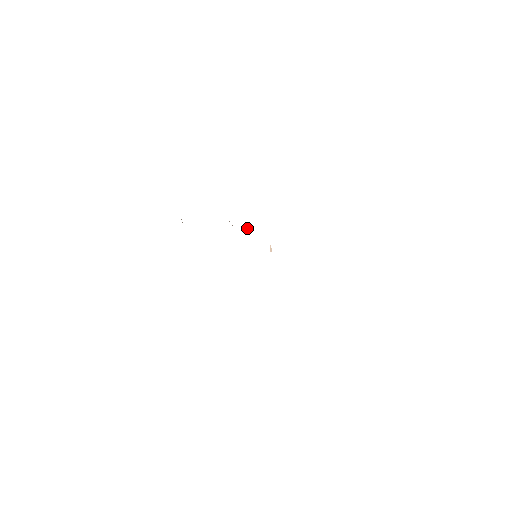
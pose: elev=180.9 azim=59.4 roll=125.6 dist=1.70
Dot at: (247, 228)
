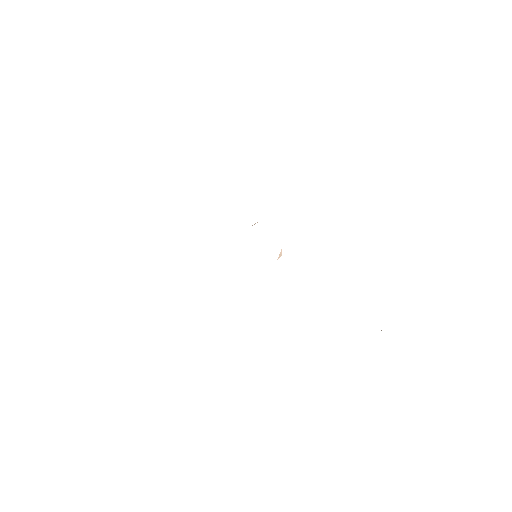
Dot at: occluded
